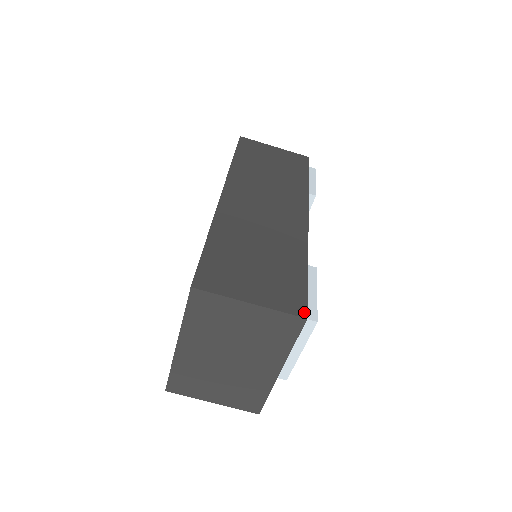
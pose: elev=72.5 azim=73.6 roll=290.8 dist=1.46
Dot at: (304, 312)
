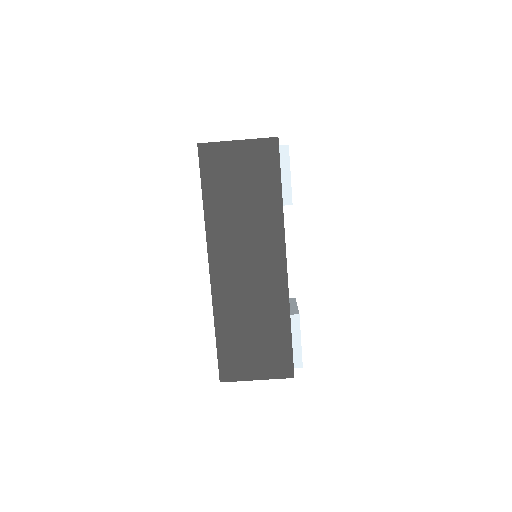
Dot at: (292, 373)
